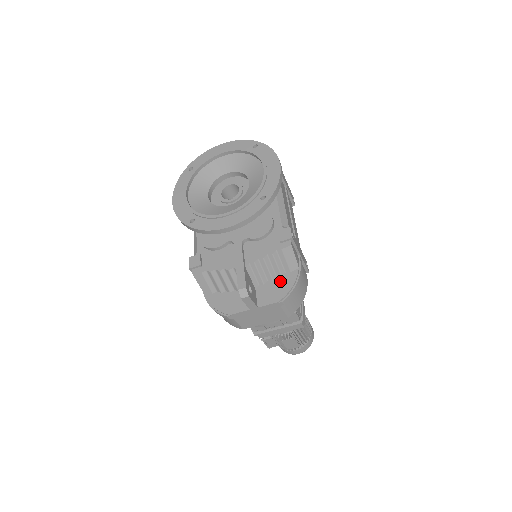
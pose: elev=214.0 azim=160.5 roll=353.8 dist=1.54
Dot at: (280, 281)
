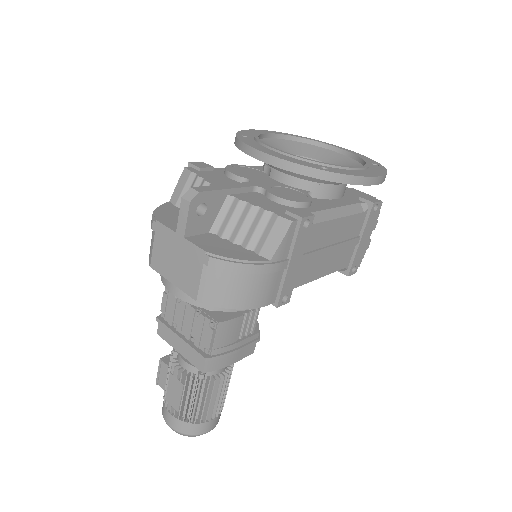
Dot at: (238, 248)
